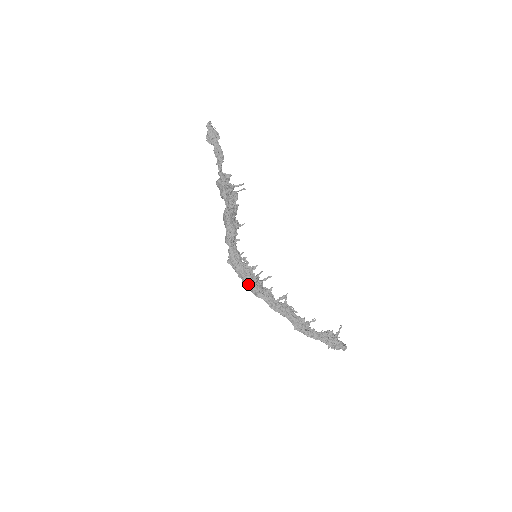
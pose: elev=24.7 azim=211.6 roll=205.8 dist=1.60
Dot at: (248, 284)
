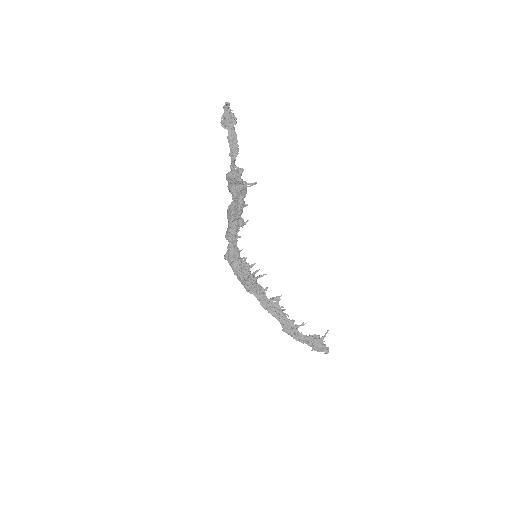
Dot at: (243, 282)
